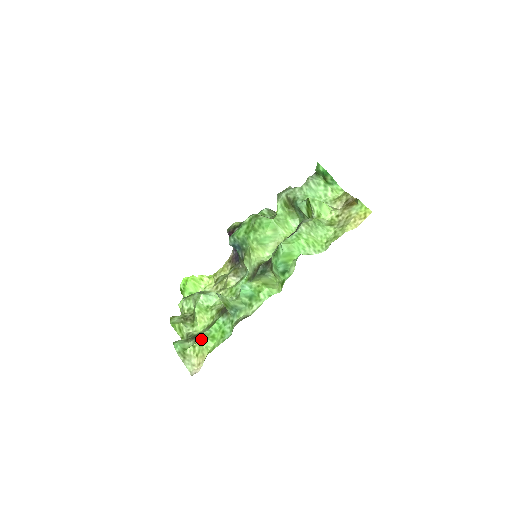
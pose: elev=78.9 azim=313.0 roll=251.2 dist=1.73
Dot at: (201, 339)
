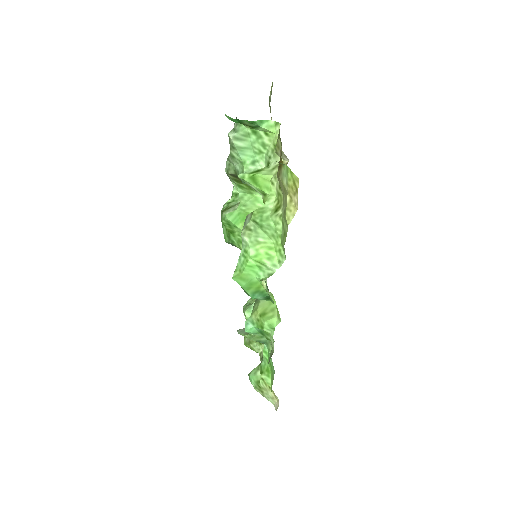
Dot at: occluded
